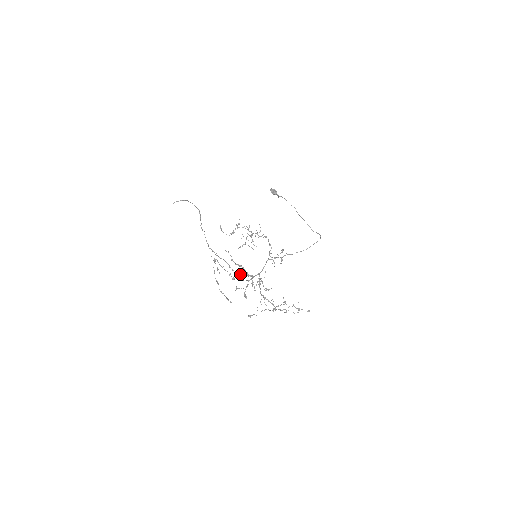
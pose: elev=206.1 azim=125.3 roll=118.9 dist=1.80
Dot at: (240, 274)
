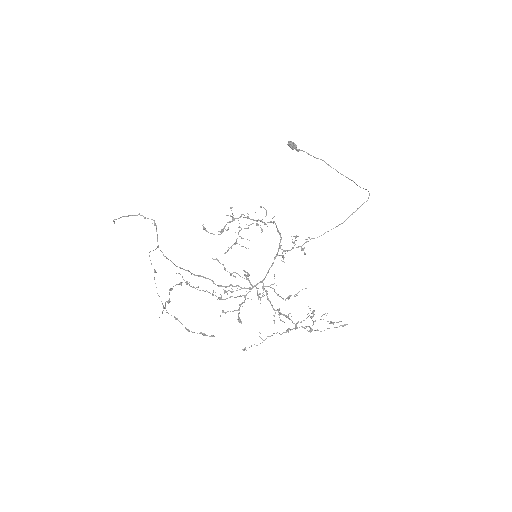
Dot at: (226, 291)
